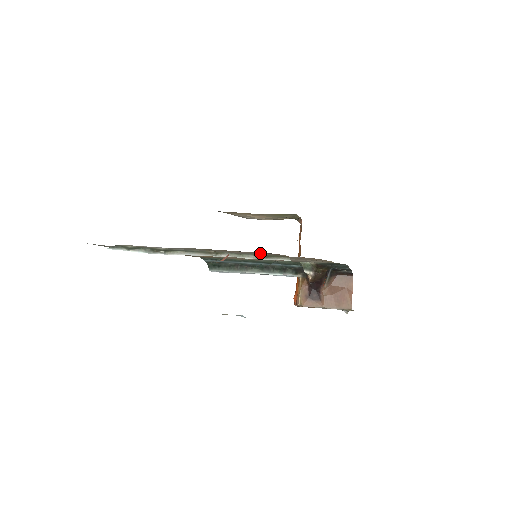
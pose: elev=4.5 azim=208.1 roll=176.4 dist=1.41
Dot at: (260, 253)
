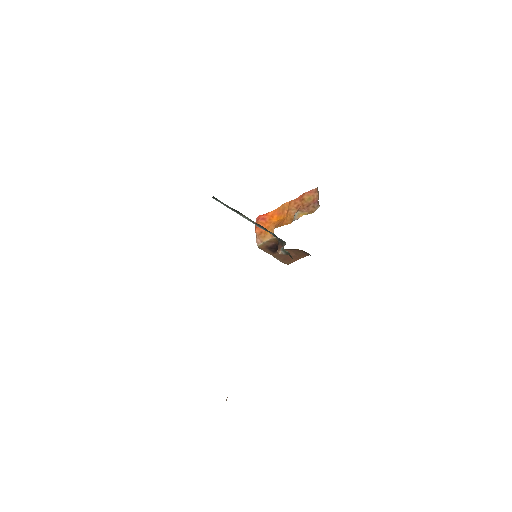
Dot at: occluded
